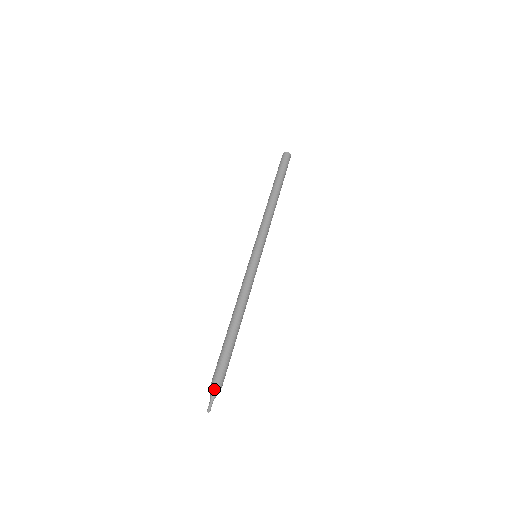
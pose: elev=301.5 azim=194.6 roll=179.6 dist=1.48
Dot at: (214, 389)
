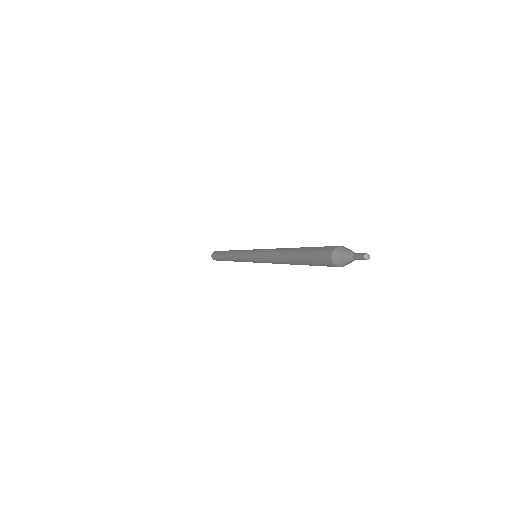
Dot at: (343, 248)
